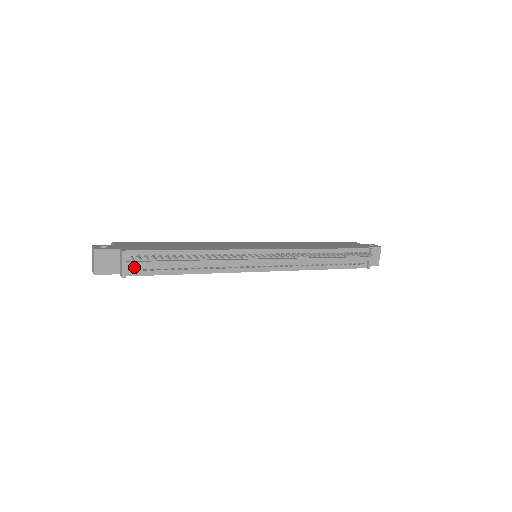
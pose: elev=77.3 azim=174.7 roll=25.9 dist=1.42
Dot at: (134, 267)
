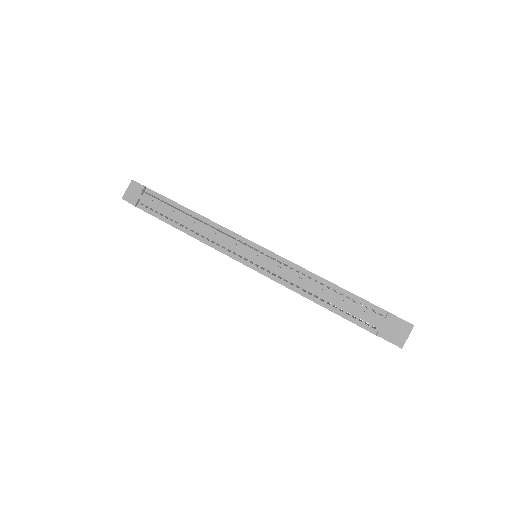
Dot at: (146, 203)
